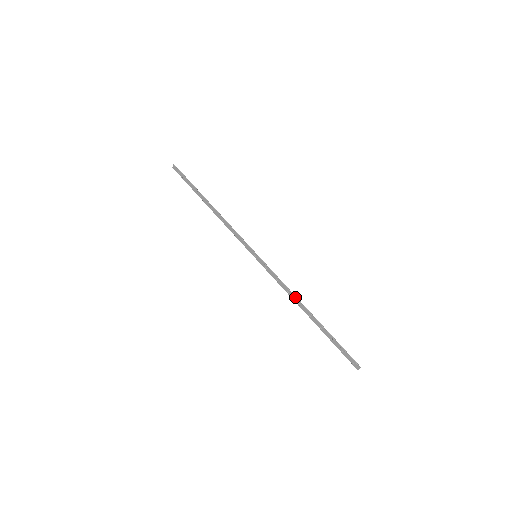
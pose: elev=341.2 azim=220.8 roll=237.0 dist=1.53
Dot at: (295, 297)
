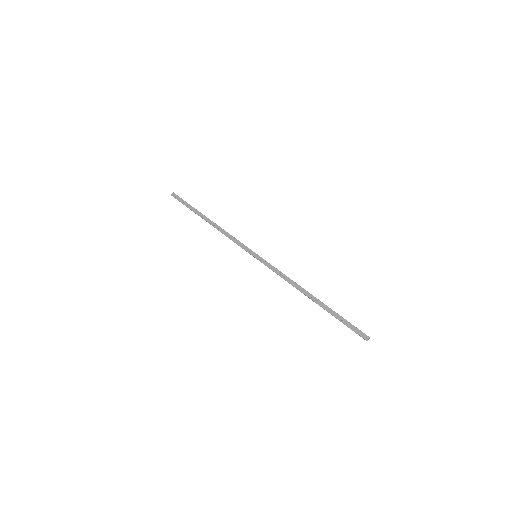
Dot at: (298, 285)
